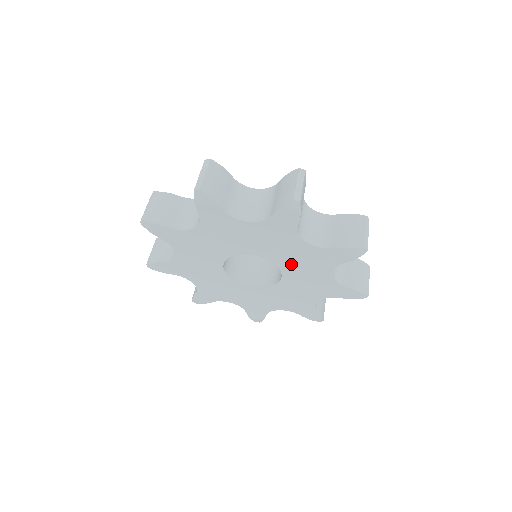
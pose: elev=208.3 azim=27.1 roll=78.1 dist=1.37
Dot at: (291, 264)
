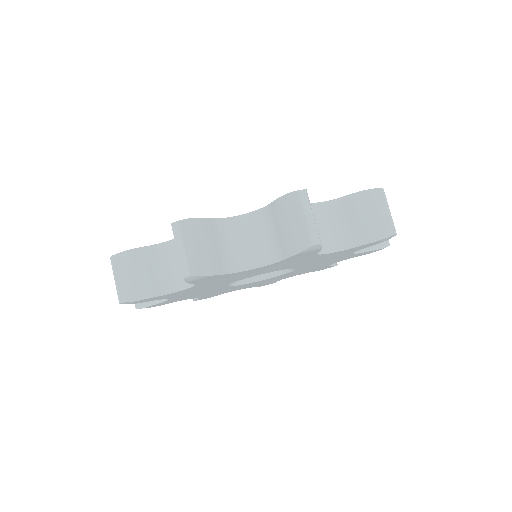
Dot at: (311, 266)
